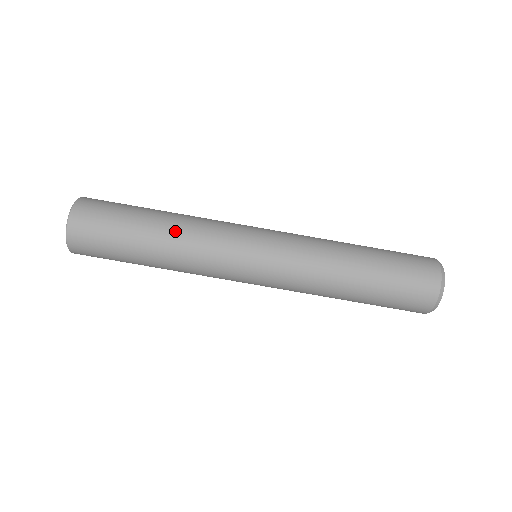
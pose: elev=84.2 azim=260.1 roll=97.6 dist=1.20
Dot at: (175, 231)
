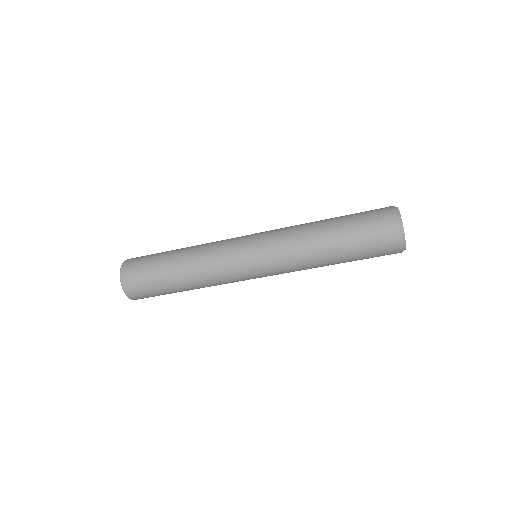
Dot at: (191, 268)
